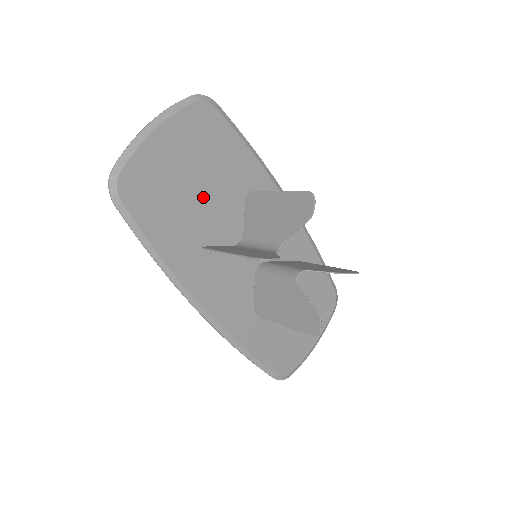
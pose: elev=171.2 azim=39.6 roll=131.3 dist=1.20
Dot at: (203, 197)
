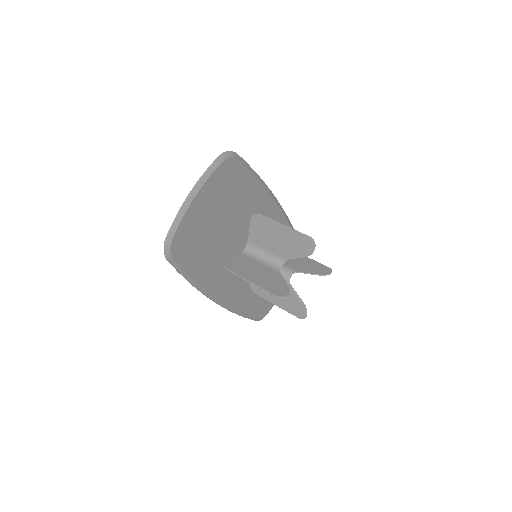
Dot at: (224, 229)
